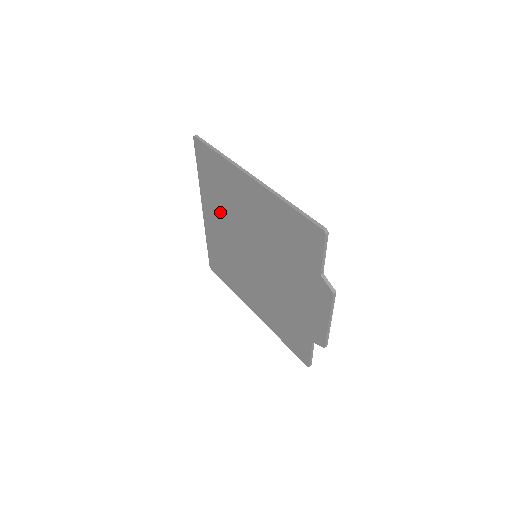
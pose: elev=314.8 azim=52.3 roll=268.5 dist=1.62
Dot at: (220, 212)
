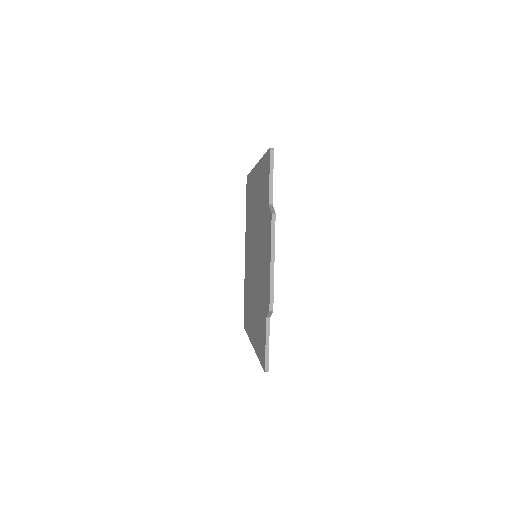
Dot at: occluded
